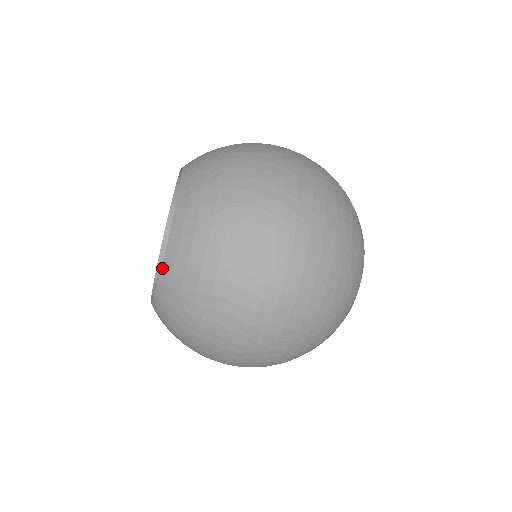
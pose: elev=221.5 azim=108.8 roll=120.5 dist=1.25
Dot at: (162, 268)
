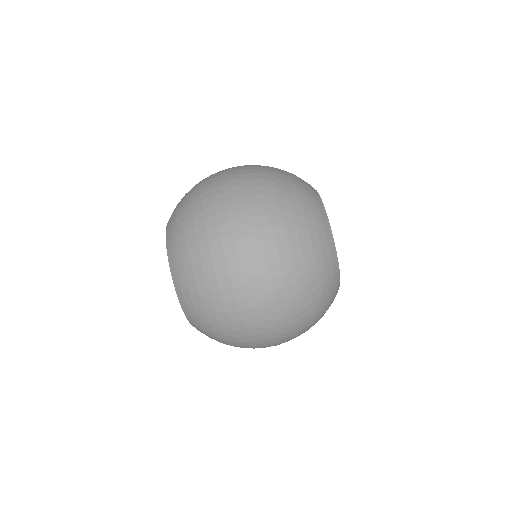
Dot at: occluded
